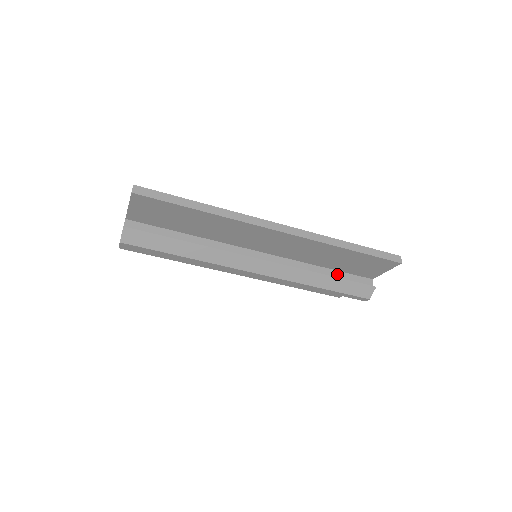
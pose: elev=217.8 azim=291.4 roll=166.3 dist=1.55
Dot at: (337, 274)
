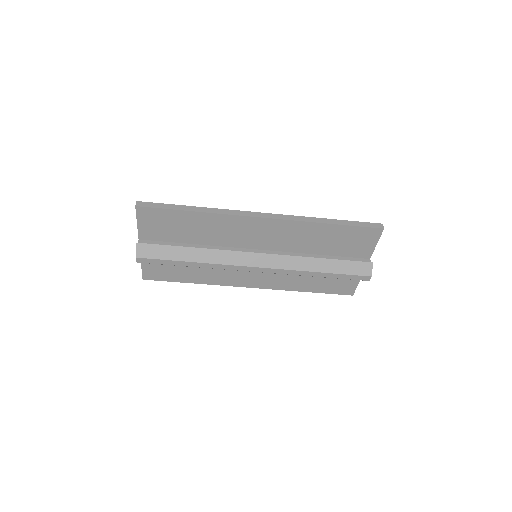
Dot at: (333, 258)
